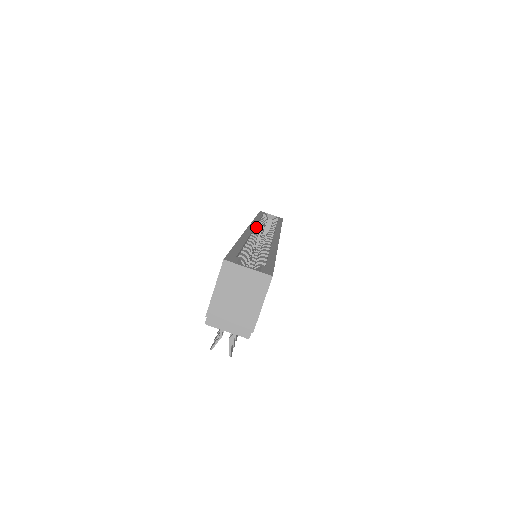
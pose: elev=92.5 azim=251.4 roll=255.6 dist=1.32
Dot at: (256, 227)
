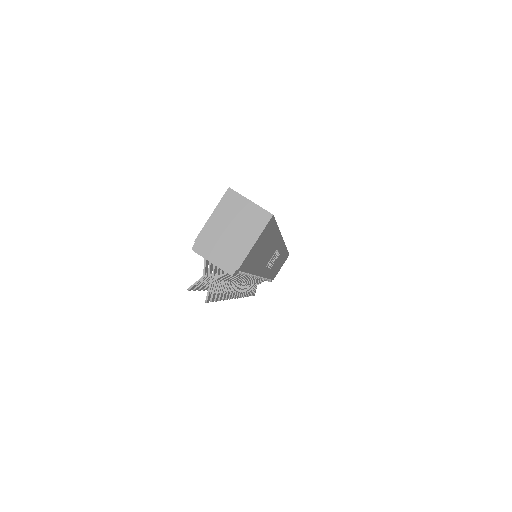
Dot at: occluded
